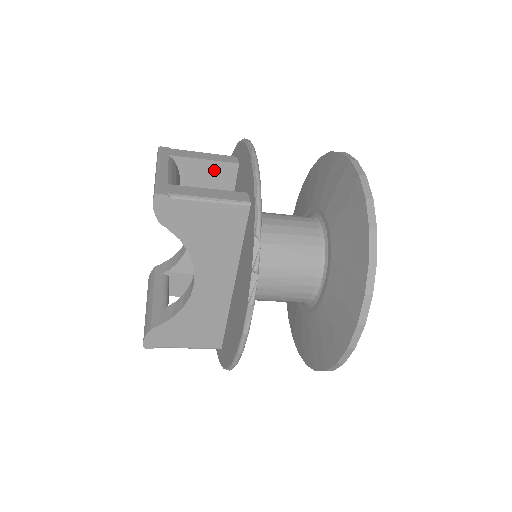
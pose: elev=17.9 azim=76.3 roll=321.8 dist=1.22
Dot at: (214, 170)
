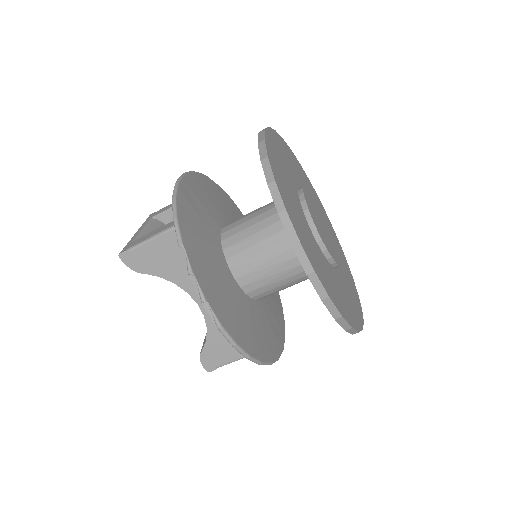
Dot at: occluded
